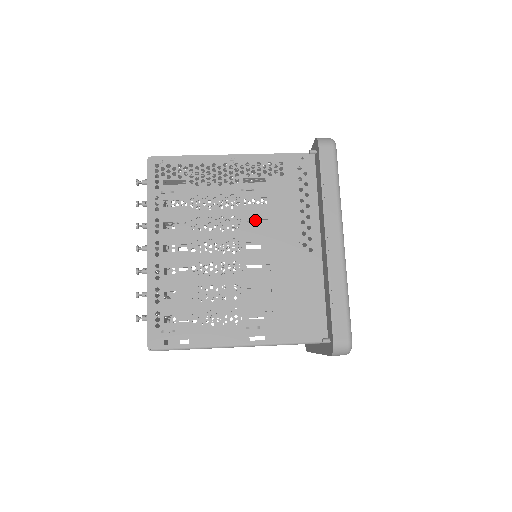
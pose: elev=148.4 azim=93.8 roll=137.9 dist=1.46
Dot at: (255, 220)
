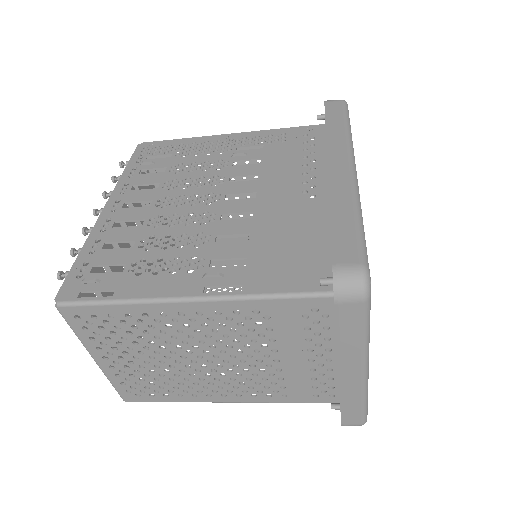
Dot at: occluded
